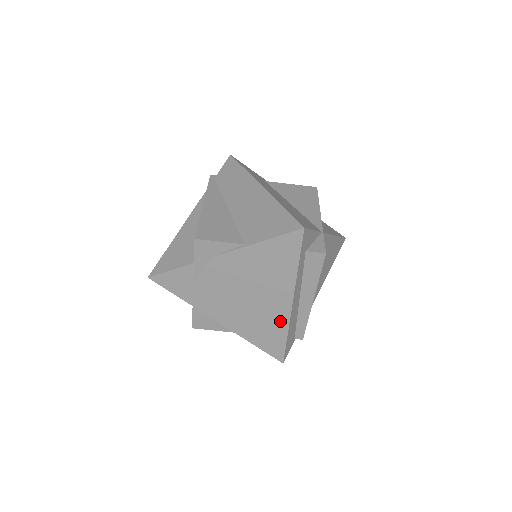
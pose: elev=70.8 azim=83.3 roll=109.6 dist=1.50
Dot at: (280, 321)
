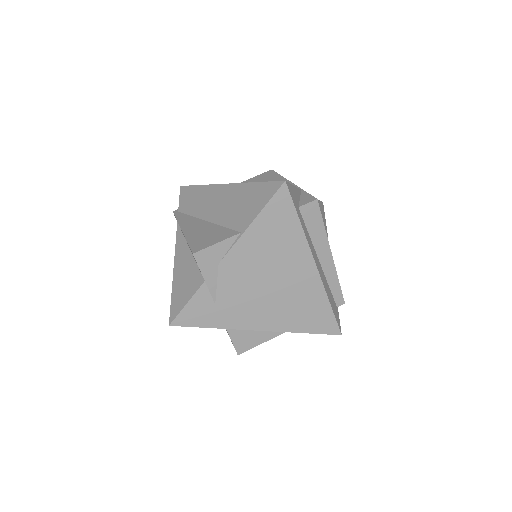
Dot at: (315, 291)
